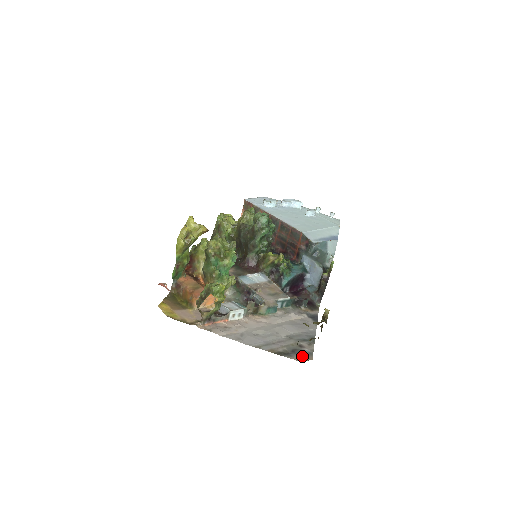
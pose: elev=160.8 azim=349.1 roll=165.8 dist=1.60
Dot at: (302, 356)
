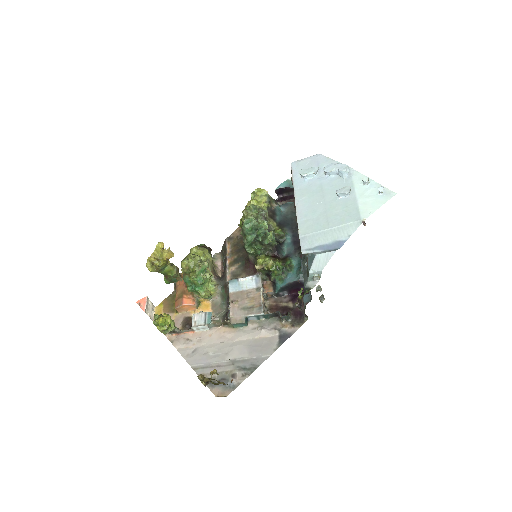
Dot at: (222, 389)
